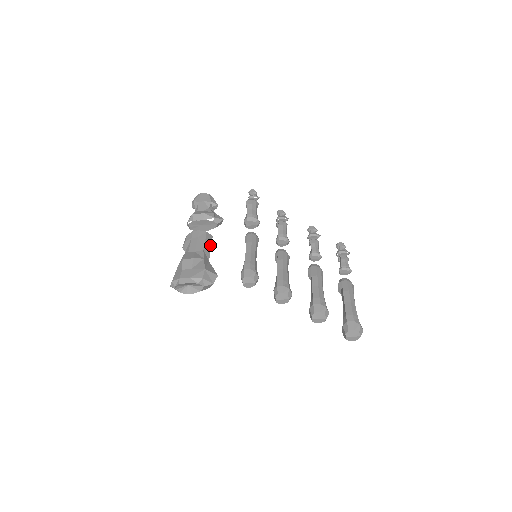
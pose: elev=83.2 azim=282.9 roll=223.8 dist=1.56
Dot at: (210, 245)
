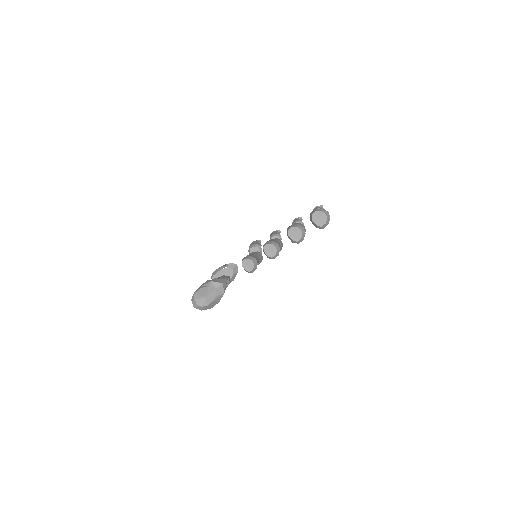
Dot at: (226, 278)
